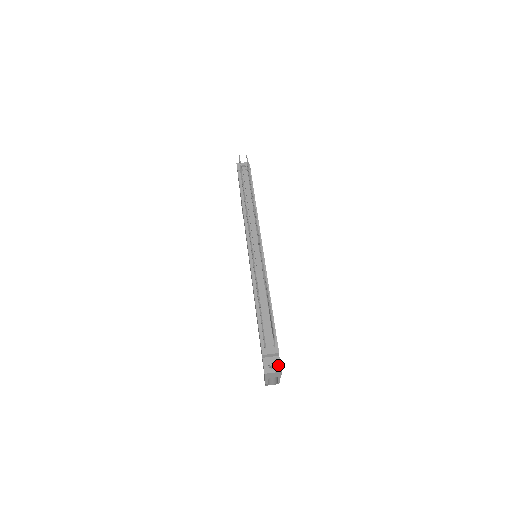
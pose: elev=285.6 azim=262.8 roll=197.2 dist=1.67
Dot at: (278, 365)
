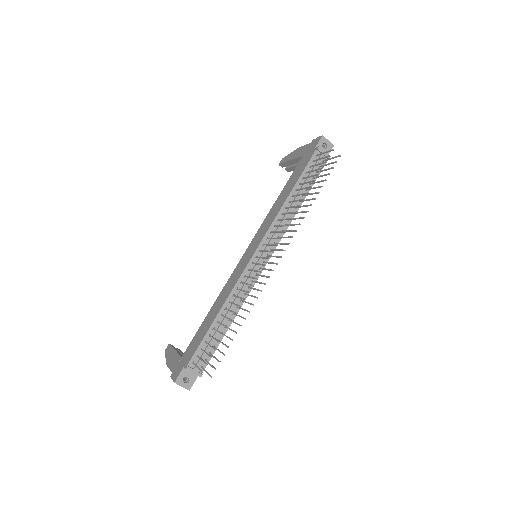
Dot at: (191, 383)
